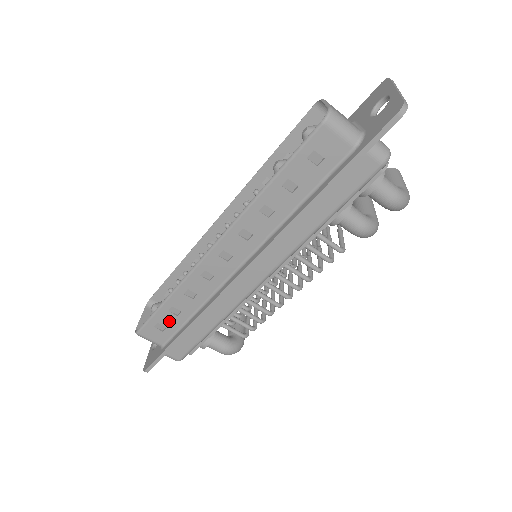
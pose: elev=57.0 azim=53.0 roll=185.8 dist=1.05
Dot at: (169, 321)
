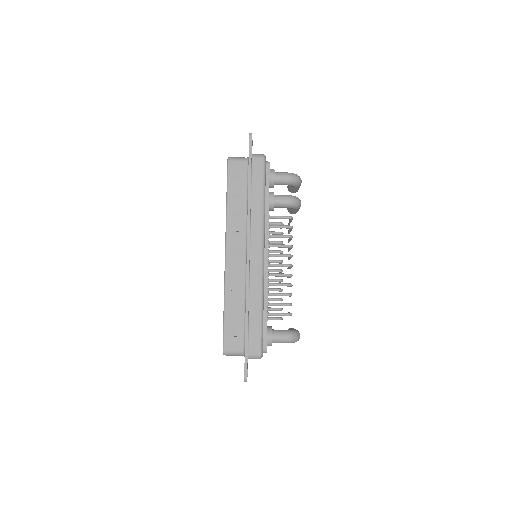
Dot at: (235, 324)
